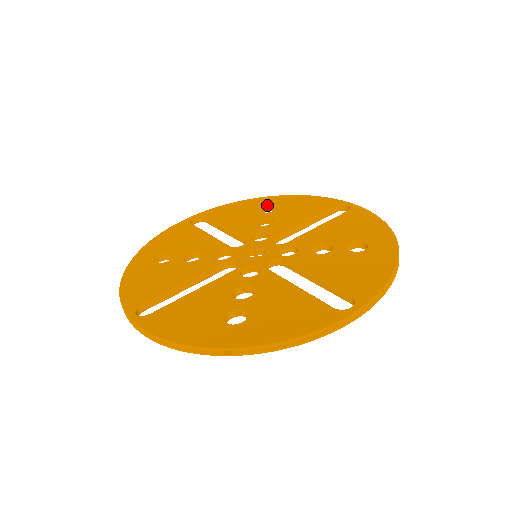
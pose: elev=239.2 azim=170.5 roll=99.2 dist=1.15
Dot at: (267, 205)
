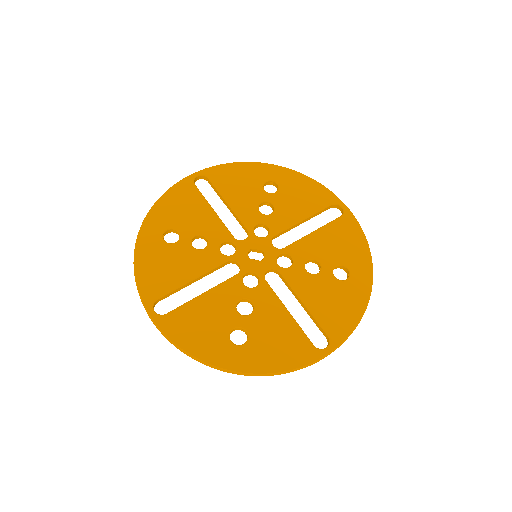
Dot at: (270, 180)
